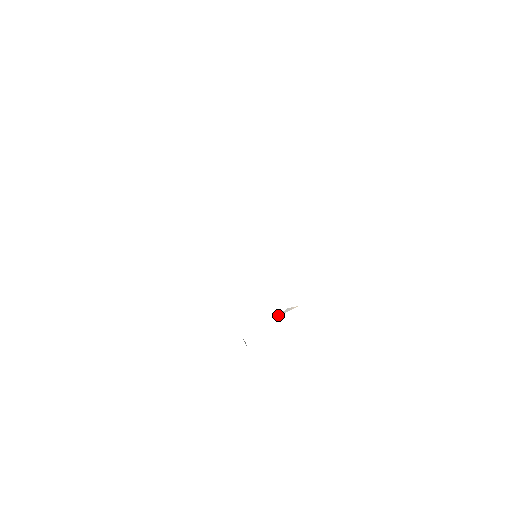
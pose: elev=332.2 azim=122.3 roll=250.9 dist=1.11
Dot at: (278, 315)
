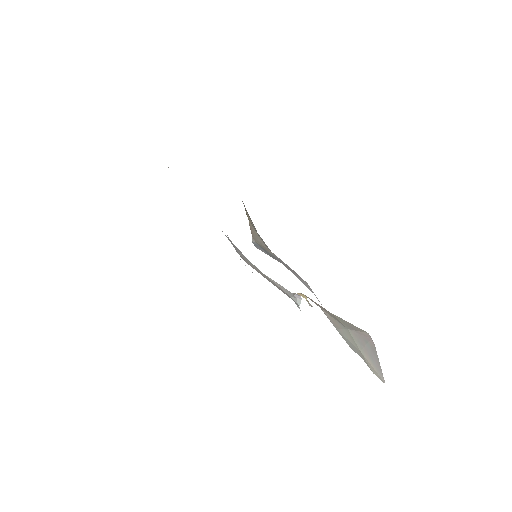
Dot at: (293, 295)
